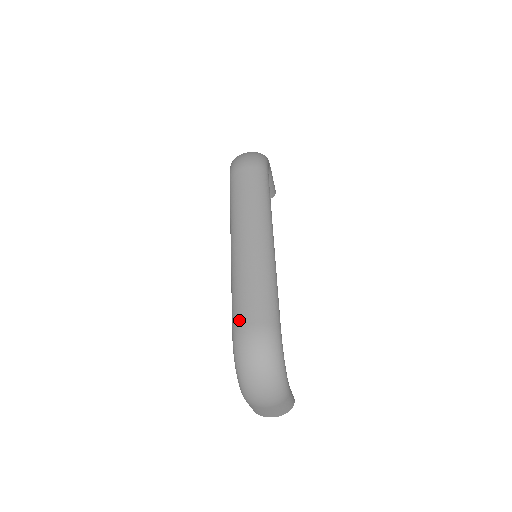
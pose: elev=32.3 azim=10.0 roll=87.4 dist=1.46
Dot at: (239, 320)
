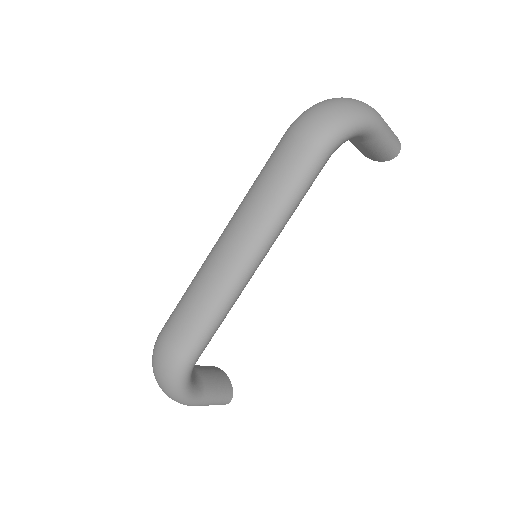
Dot at: (165, 326)
